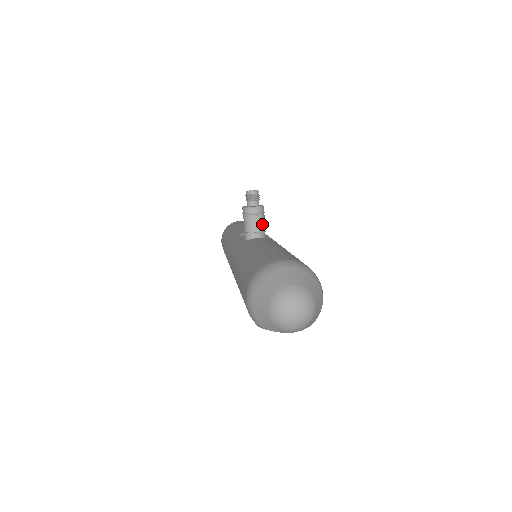
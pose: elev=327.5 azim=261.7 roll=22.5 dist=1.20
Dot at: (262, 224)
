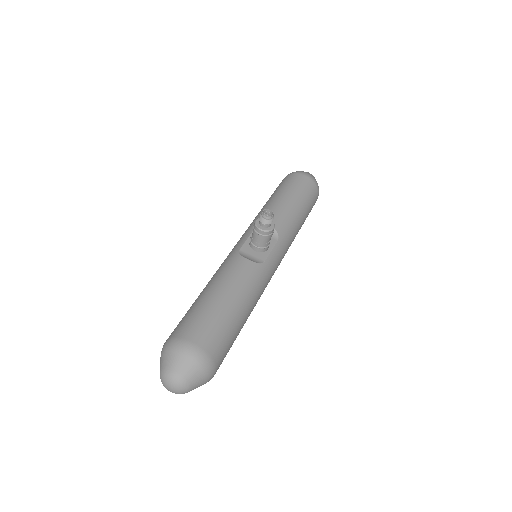
Dot at: (265, 242)
